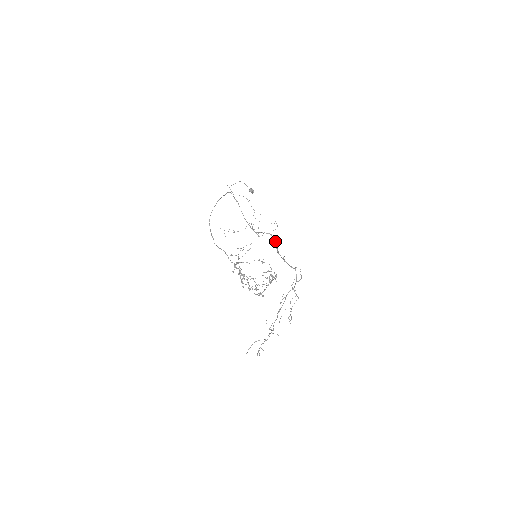
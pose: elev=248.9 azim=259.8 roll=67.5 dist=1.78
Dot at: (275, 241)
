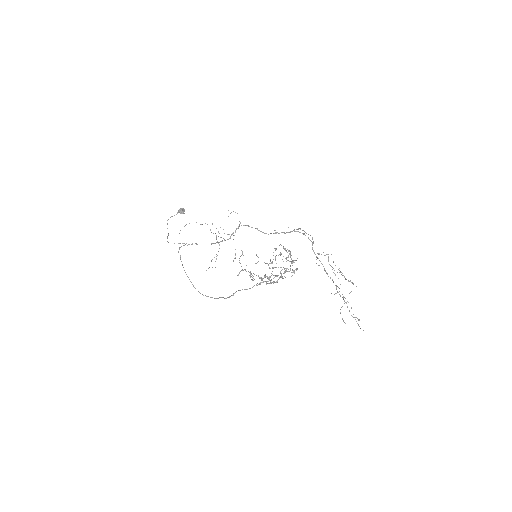
Dot at: occluded
